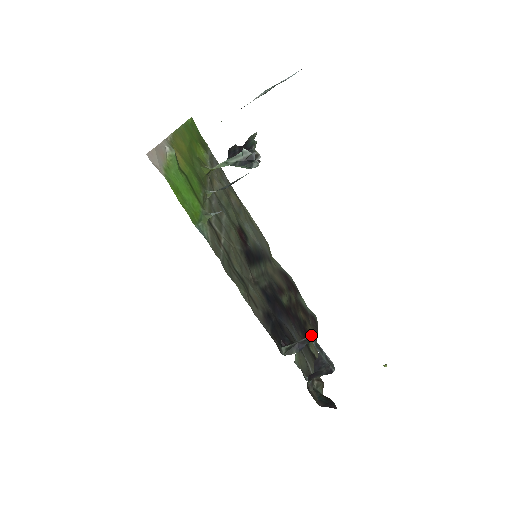
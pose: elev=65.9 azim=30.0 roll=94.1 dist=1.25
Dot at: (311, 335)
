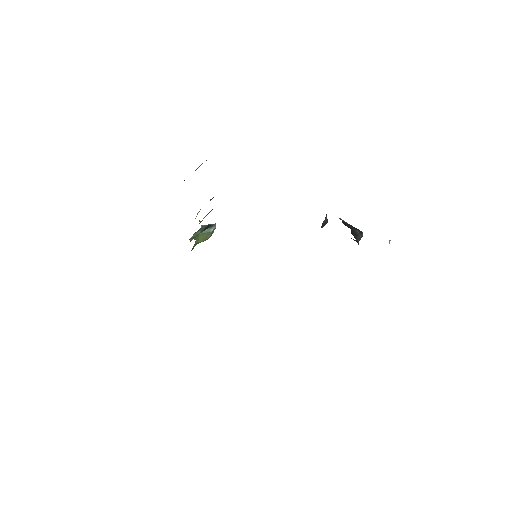
Dot at: occluded
